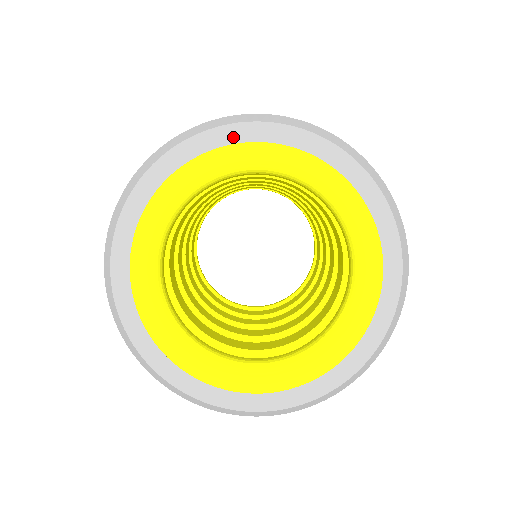
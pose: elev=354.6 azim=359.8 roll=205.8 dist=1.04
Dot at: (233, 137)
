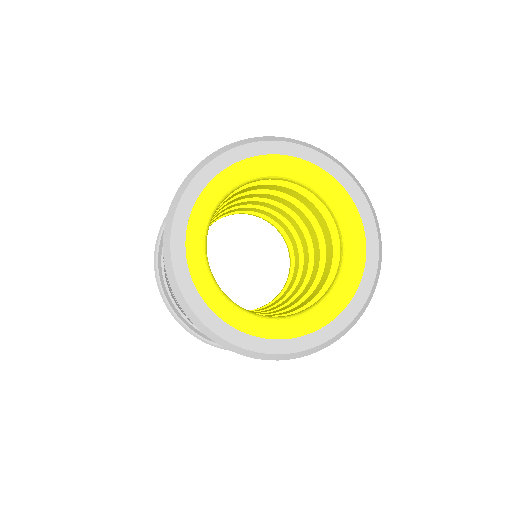
Dot at: (270, 150)
